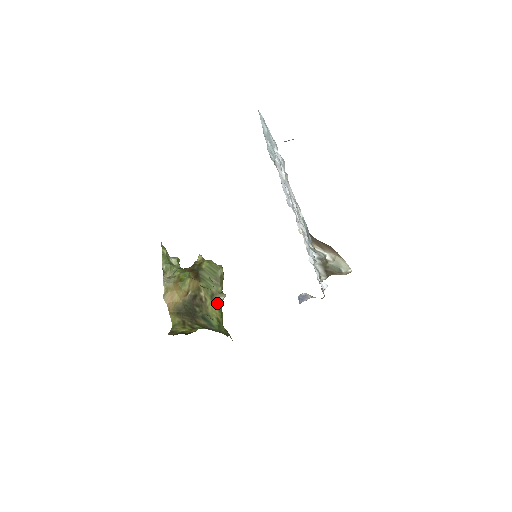
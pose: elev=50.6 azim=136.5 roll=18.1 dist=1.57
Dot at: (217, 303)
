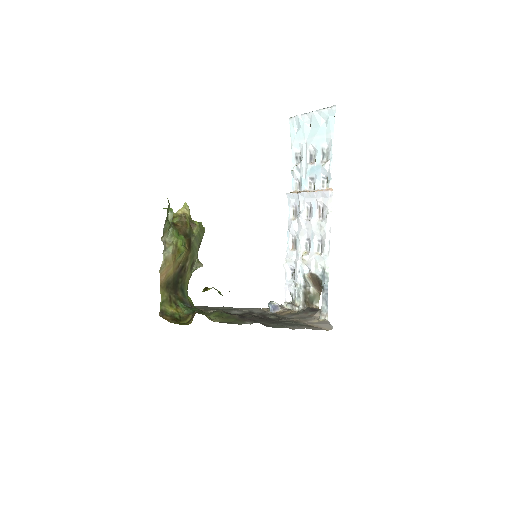
Dot at: occluded
